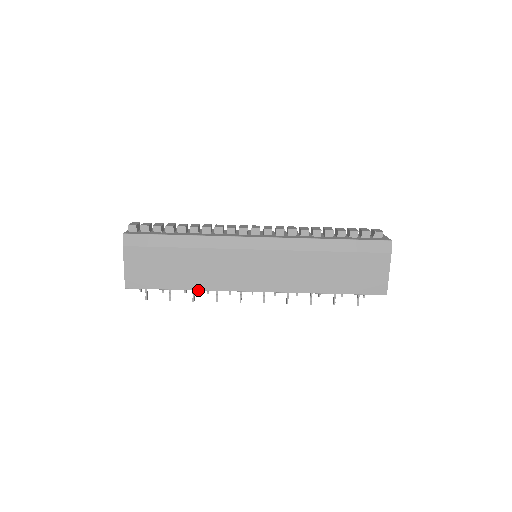
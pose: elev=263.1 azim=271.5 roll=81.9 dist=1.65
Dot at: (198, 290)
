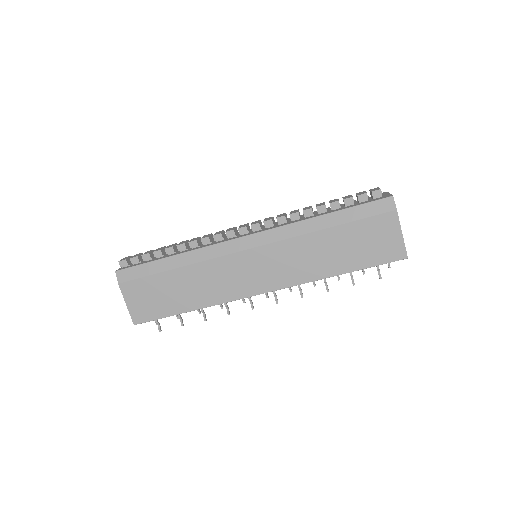
Dot at: occluded
